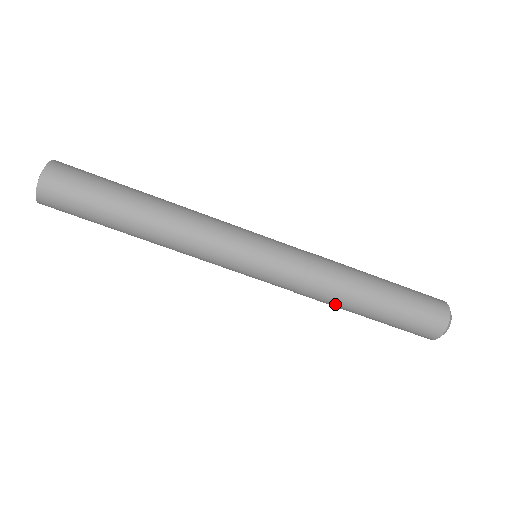
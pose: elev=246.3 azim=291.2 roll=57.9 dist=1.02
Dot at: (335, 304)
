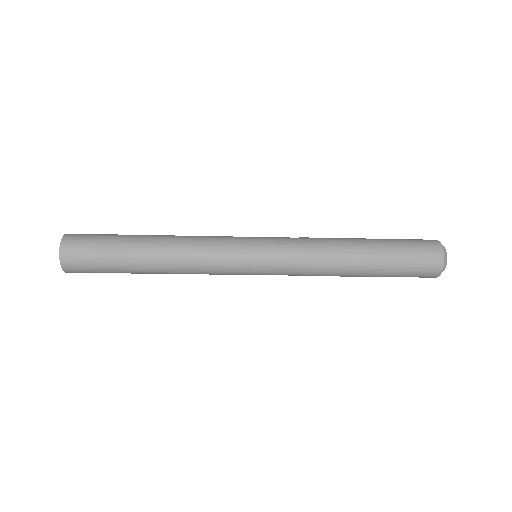
Dot at: occluded
